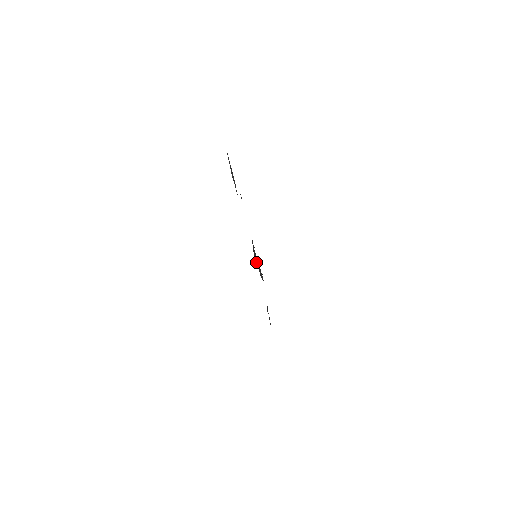
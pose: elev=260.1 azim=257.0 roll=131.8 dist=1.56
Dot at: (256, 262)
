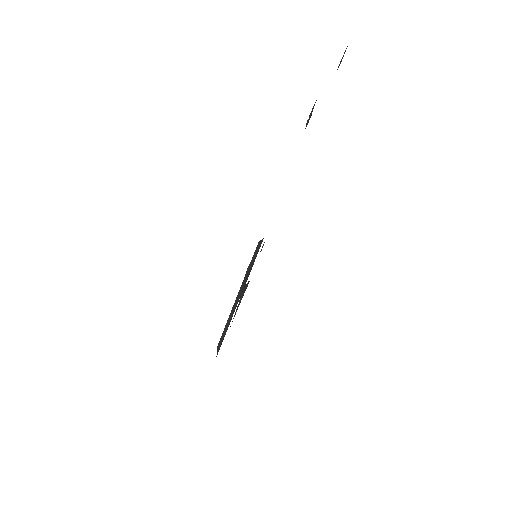
Dot at: (251, 264)
